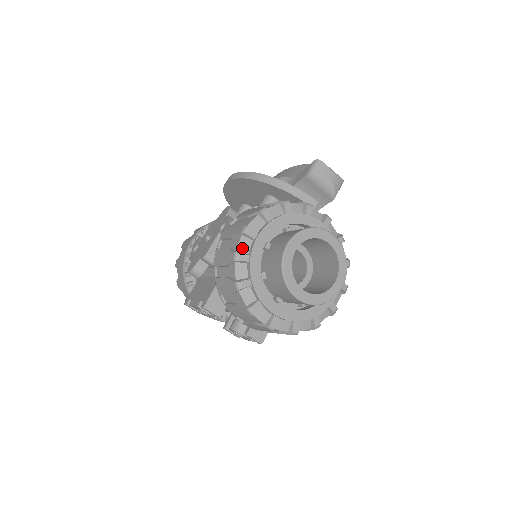
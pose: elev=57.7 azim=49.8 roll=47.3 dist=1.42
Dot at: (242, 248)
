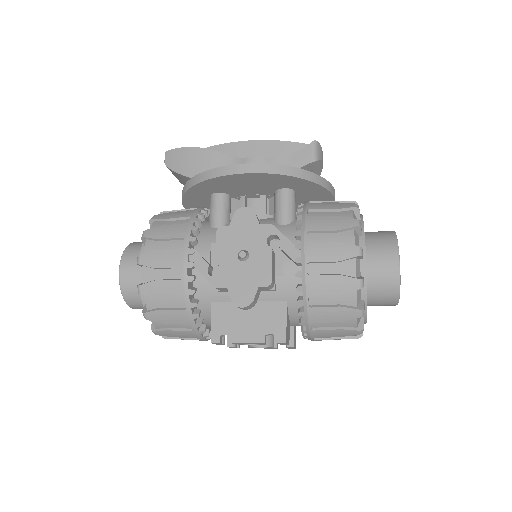
Dot at: (358, 272)
